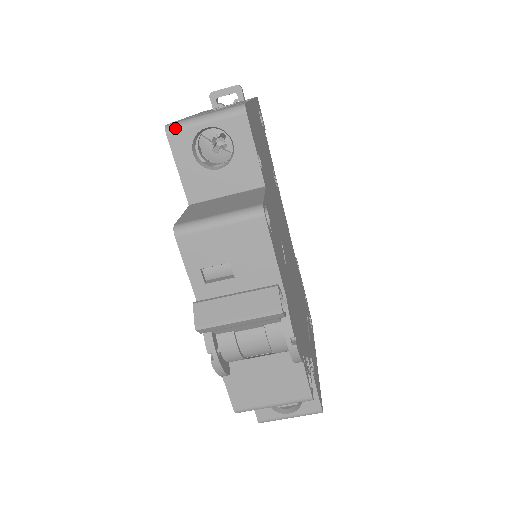
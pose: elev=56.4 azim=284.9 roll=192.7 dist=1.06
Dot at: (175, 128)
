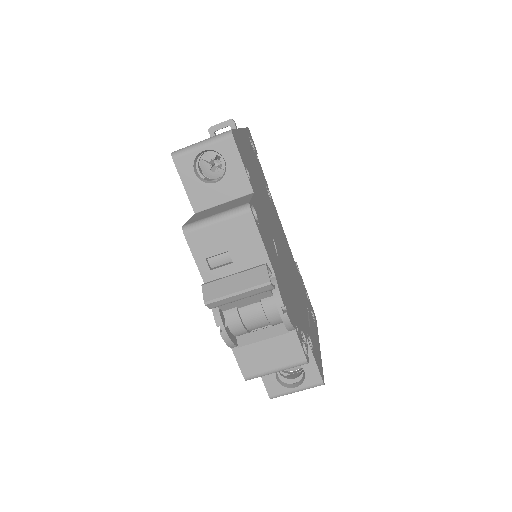
Dot at: (179, 154)
